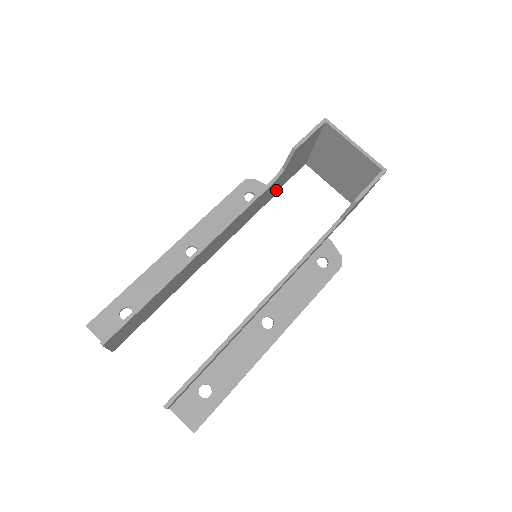
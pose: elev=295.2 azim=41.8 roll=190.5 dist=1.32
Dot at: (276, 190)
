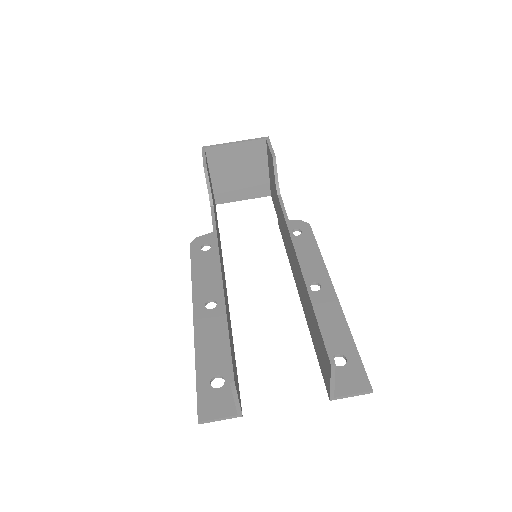
Dot at: occluded
